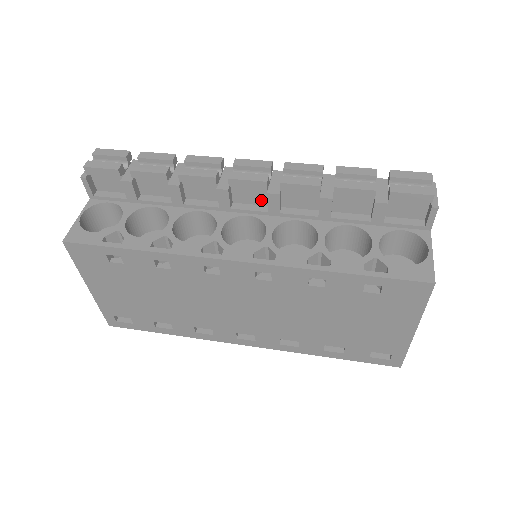
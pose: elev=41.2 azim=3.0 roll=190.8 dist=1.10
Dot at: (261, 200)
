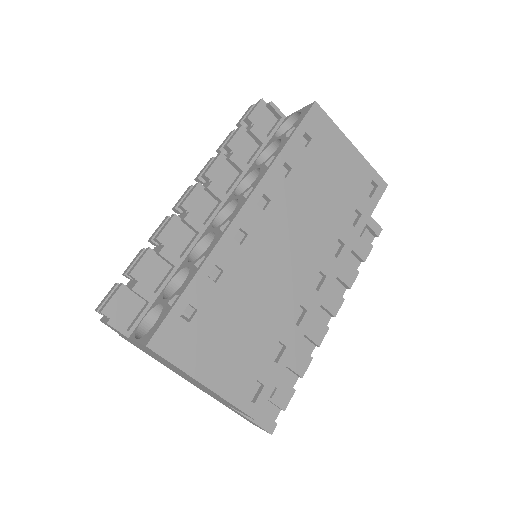
Dot at: (211, 204)
